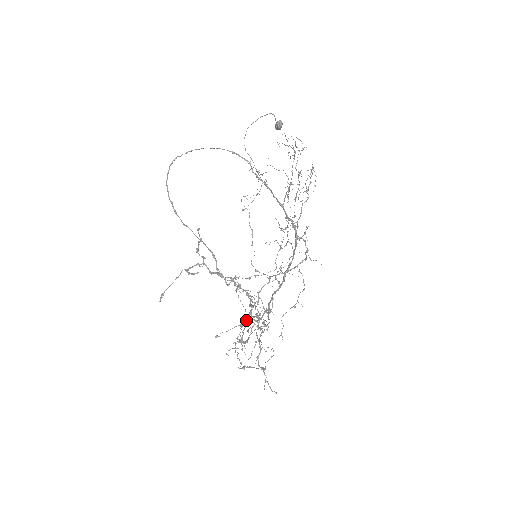
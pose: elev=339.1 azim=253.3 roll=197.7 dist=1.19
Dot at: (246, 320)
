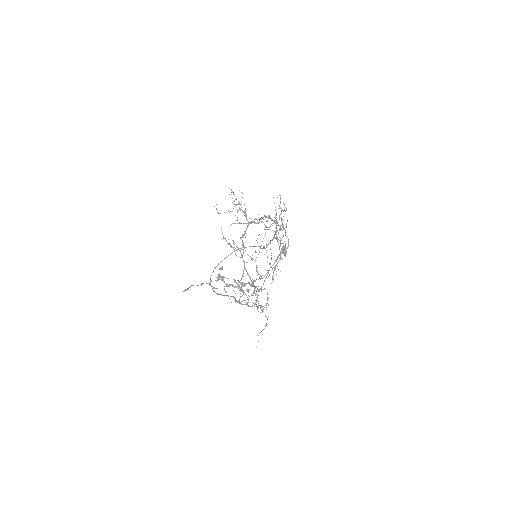
Dot at: (246, 283)
